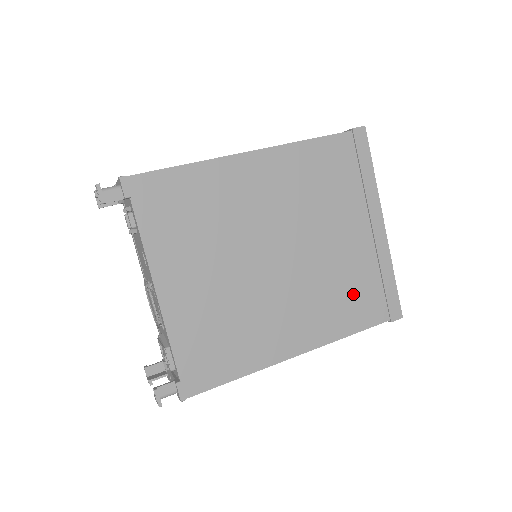
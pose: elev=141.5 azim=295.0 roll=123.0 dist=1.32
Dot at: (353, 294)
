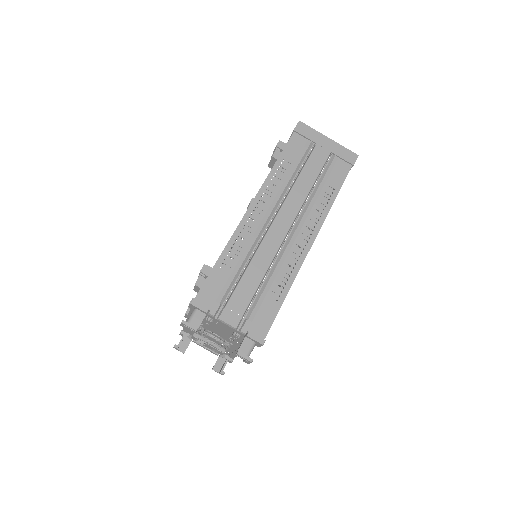
Dot at: occluded
